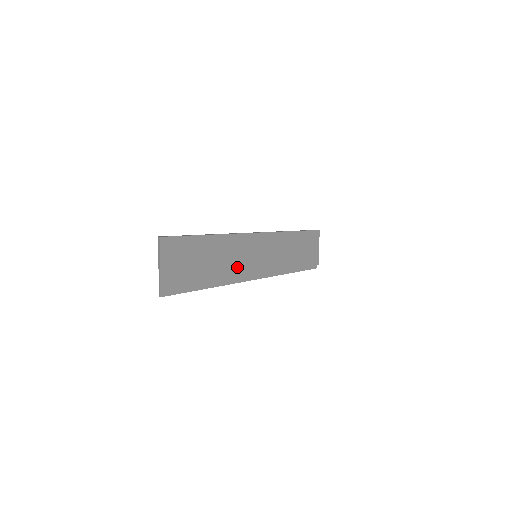
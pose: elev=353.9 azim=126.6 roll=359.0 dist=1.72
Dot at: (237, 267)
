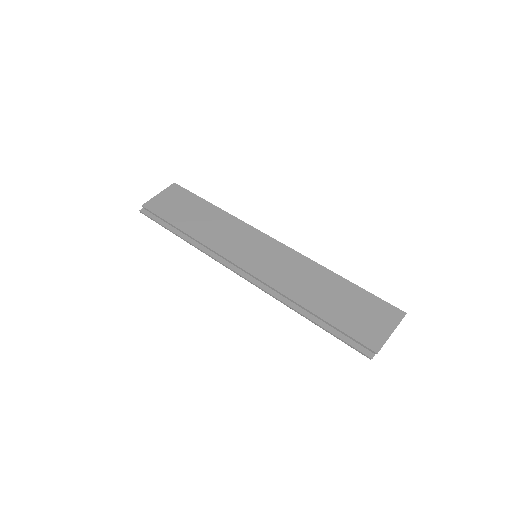
Dot at: (221, 243)
